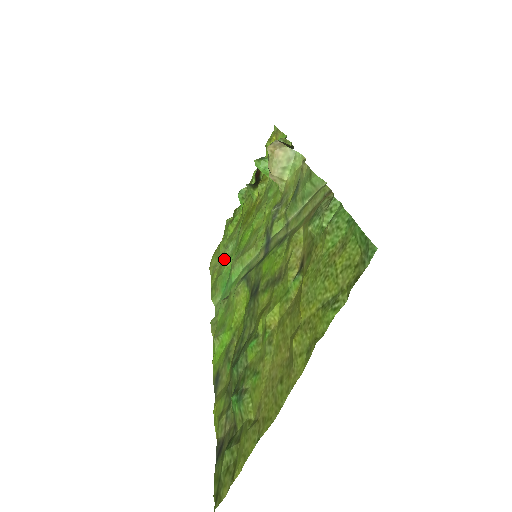
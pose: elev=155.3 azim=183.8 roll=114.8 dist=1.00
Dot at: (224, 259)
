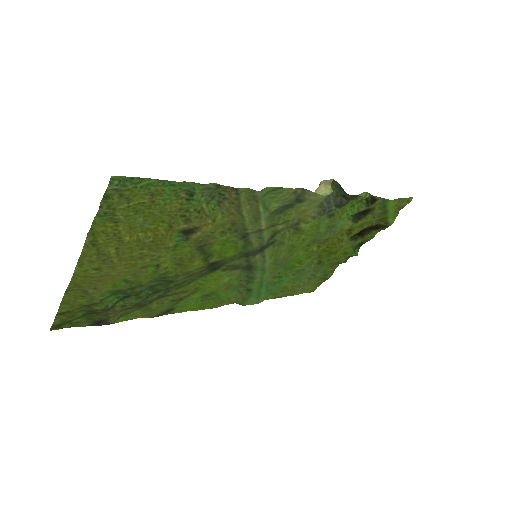
Dot at: (298, 280)
